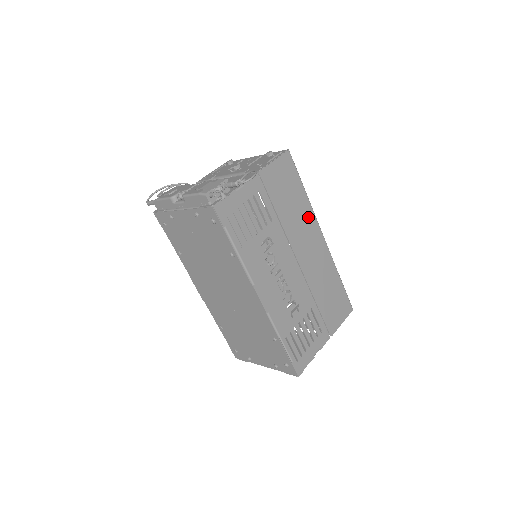
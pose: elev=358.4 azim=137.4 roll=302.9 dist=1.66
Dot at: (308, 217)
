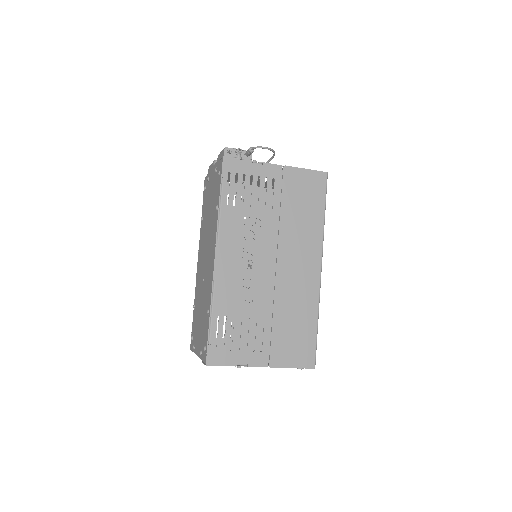
Dot at: (313, 239)
